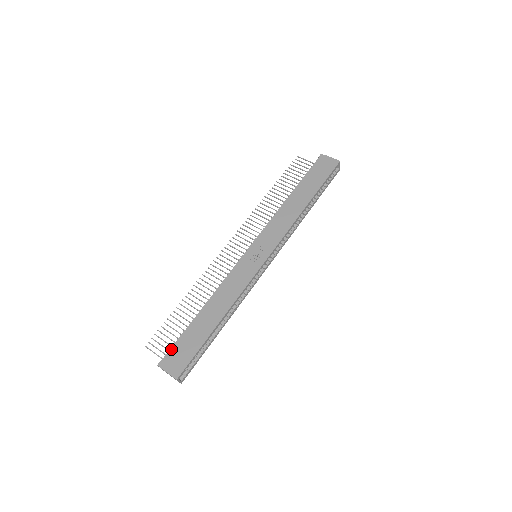
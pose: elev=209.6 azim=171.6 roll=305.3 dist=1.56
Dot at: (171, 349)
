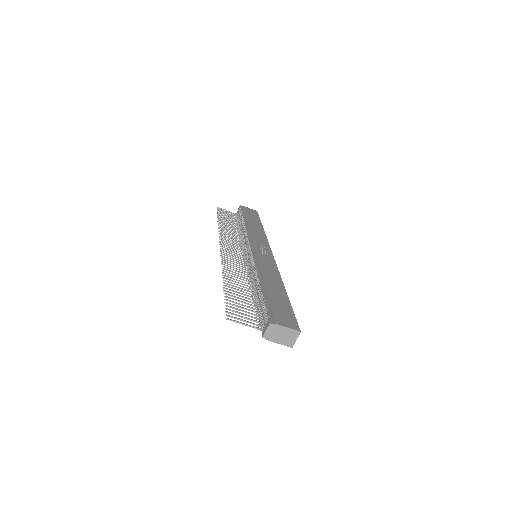
Dot at: (268, 310)
